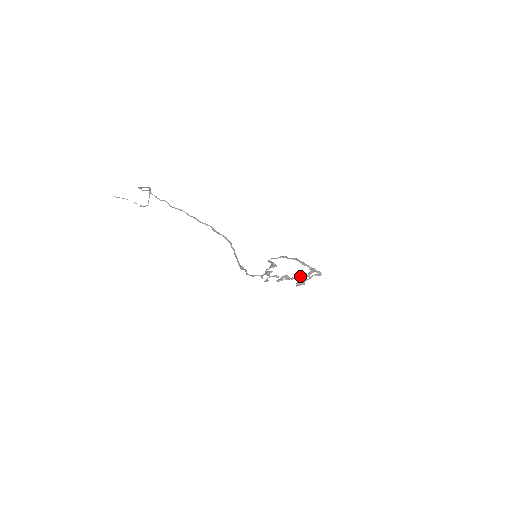
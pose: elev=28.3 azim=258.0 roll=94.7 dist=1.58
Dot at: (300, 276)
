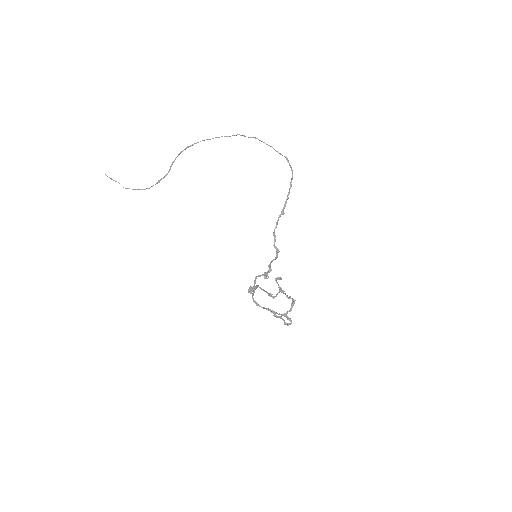
Dot at: occluded
